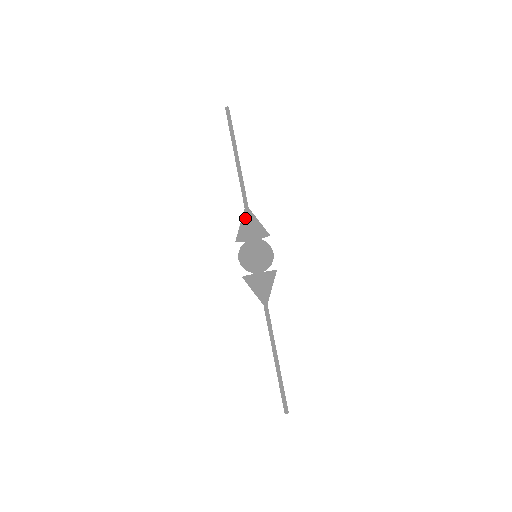
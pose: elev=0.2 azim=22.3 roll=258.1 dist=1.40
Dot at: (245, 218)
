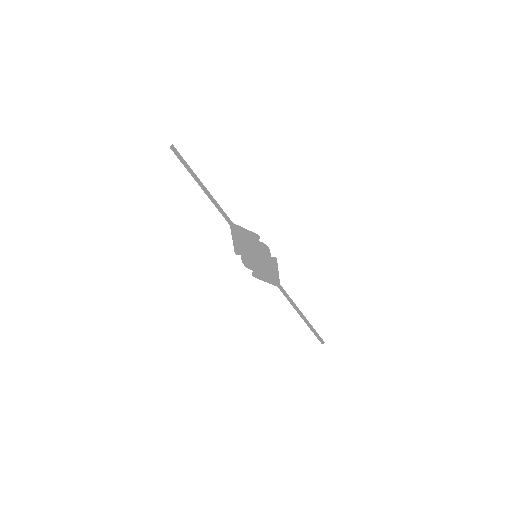
Dot at: (233, 236)
